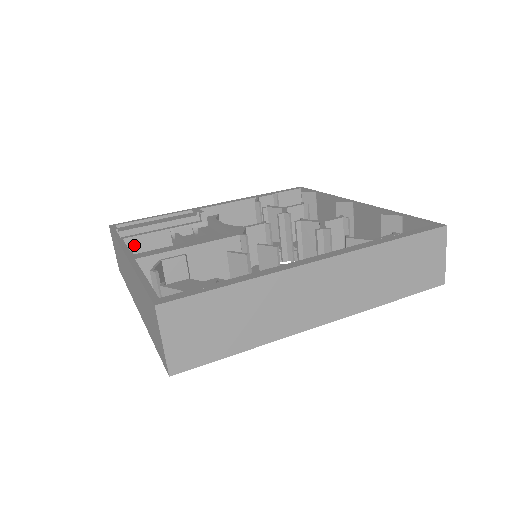
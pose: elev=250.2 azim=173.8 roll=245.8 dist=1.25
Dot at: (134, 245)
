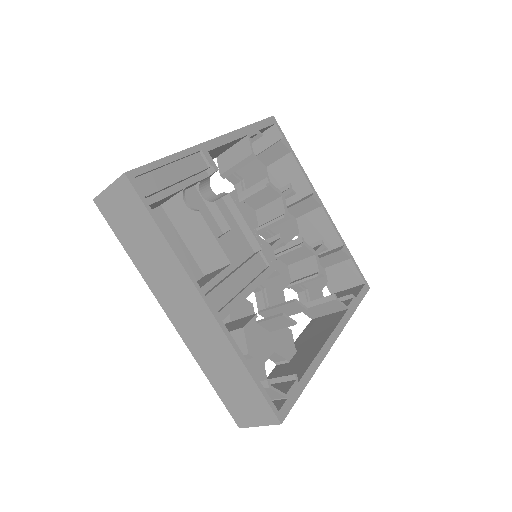
Dot at: occluded
